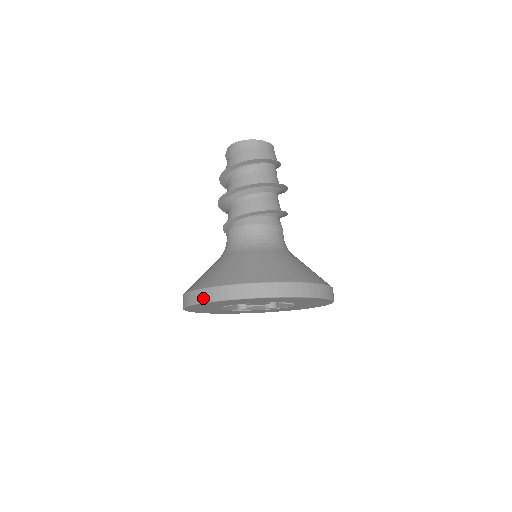
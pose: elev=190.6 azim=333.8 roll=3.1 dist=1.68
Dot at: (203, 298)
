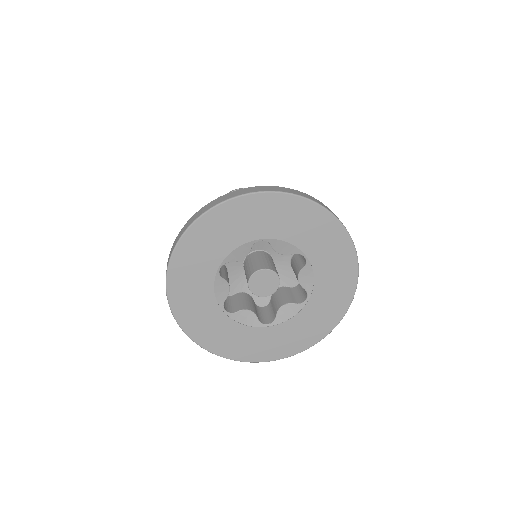
Dot at: (166, 271)
